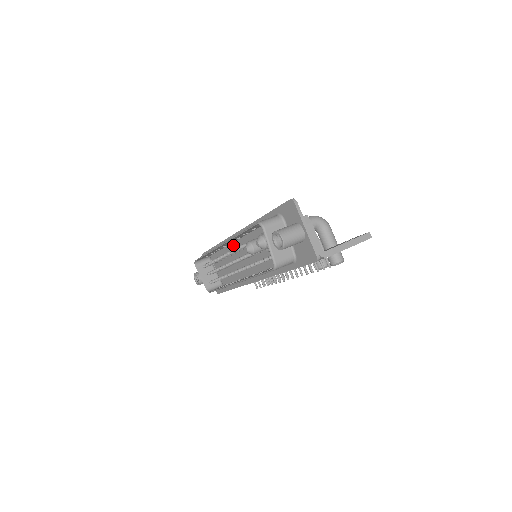
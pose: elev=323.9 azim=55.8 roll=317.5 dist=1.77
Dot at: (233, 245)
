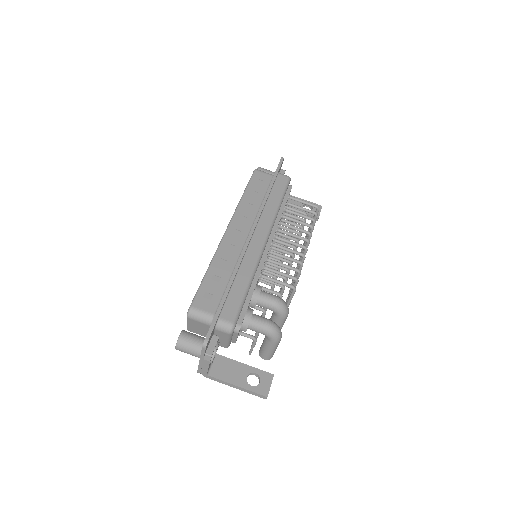
Dot at: occluded
